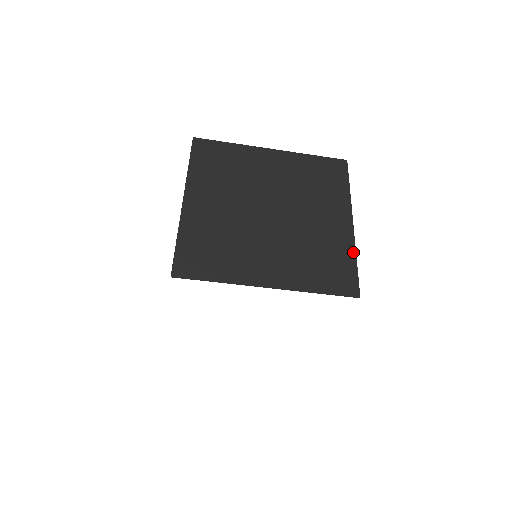
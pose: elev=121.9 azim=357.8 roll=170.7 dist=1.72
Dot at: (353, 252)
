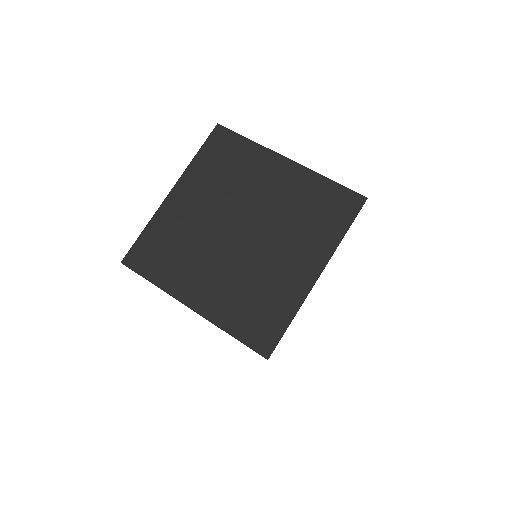
Dot at: (319, 177)
